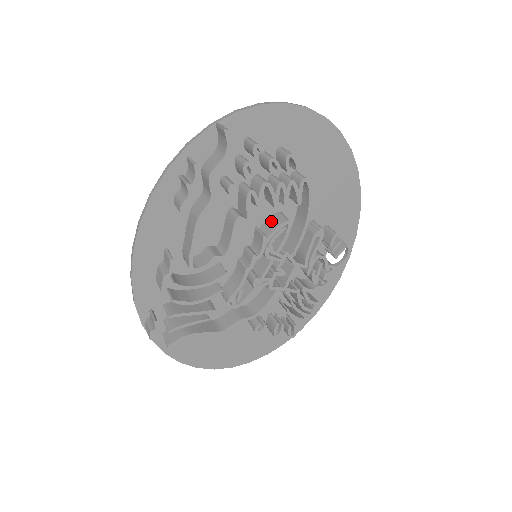
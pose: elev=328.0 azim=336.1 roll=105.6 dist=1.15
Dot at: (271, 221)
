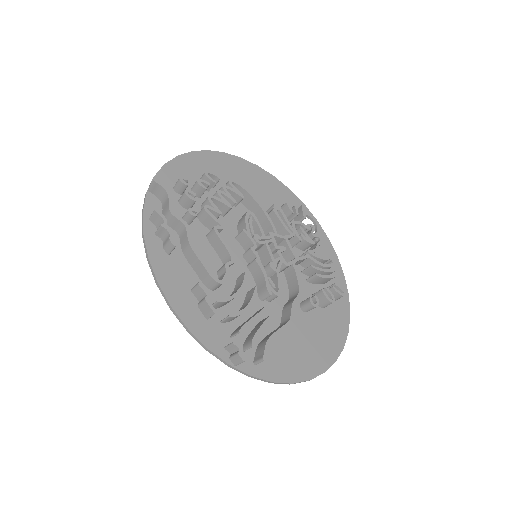
Dot at: (240, 225)
